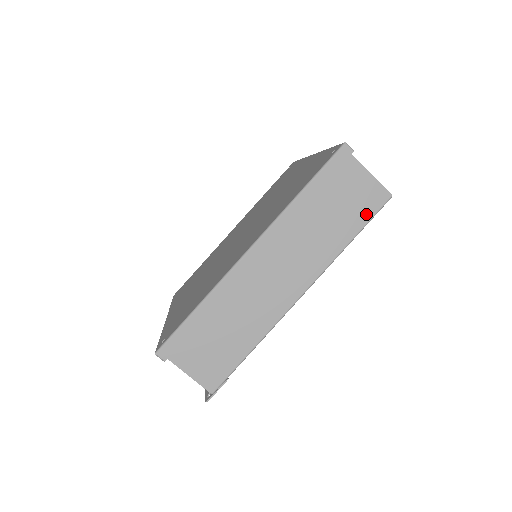
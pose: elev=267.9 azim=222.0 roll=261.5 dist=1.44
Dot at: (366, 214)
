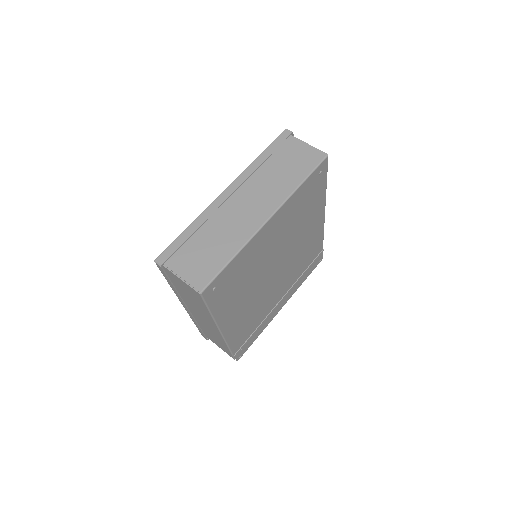
Dot at: (201, 301)
